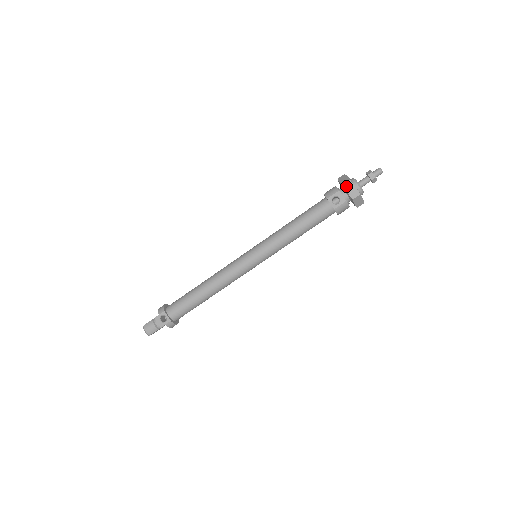
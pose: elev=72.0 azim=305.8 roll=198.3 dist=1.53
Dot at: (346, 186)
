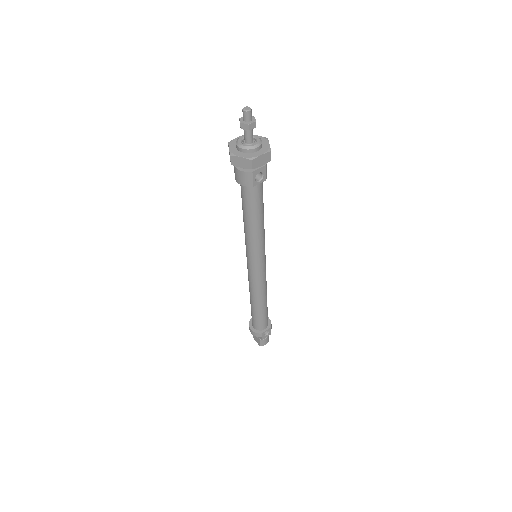
Dot at: (256, 166)
